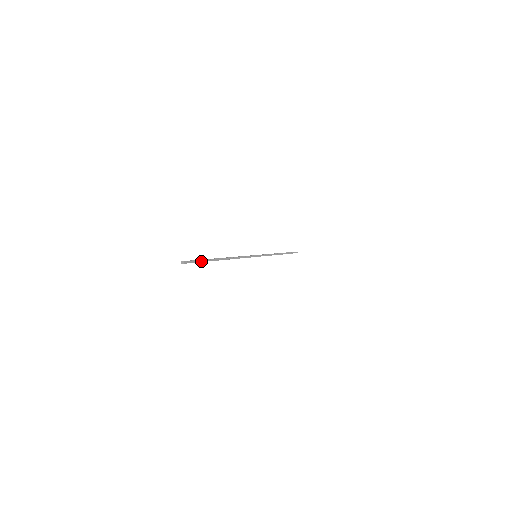
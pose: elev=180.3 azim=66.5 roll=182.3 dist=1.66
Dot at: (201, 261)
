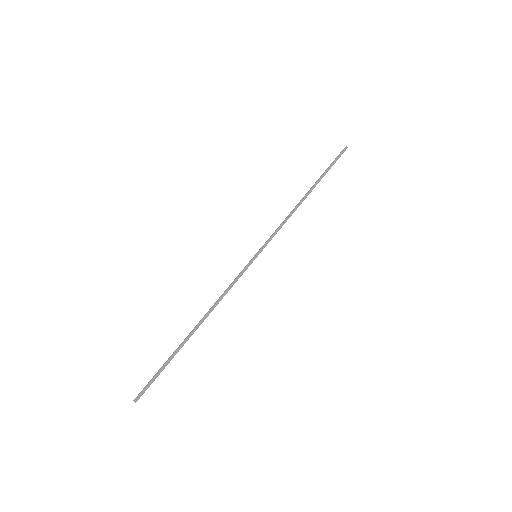
Dot at: (161, 371)
